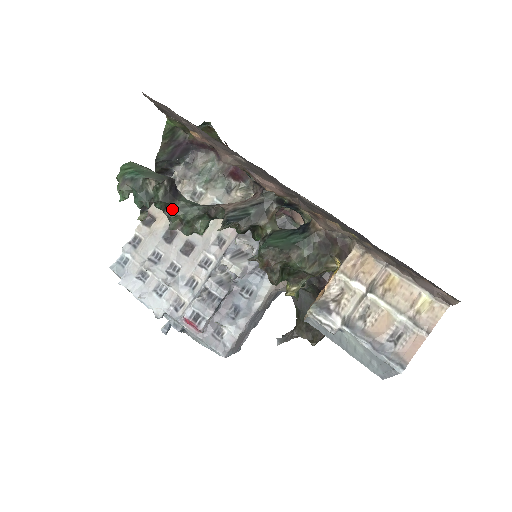
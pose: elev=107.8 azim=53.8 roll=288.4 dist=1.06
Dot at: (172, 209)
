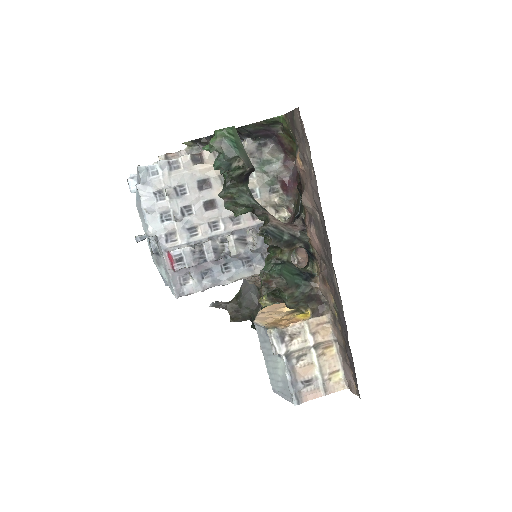
Dot at: (234, 186)
